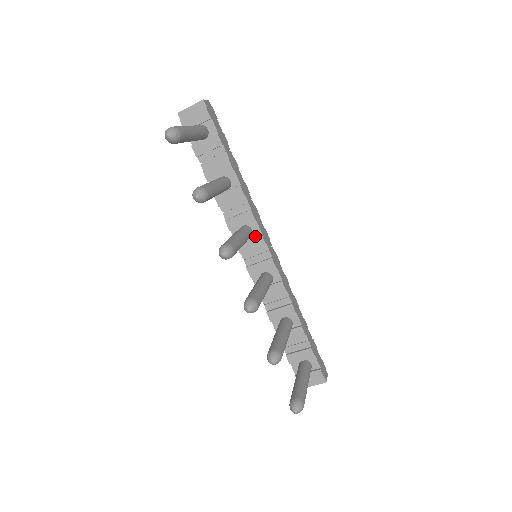
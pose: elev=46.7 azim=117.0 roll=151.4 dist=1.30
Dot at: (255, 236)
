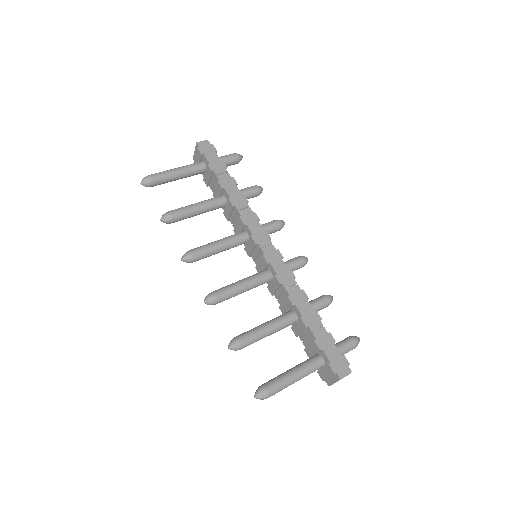
Dot at: (249, 238)
